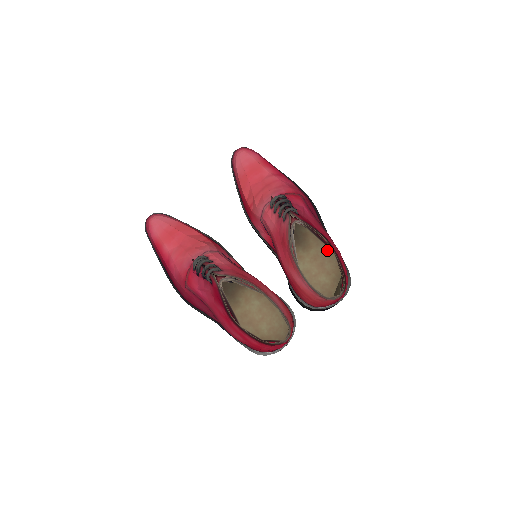
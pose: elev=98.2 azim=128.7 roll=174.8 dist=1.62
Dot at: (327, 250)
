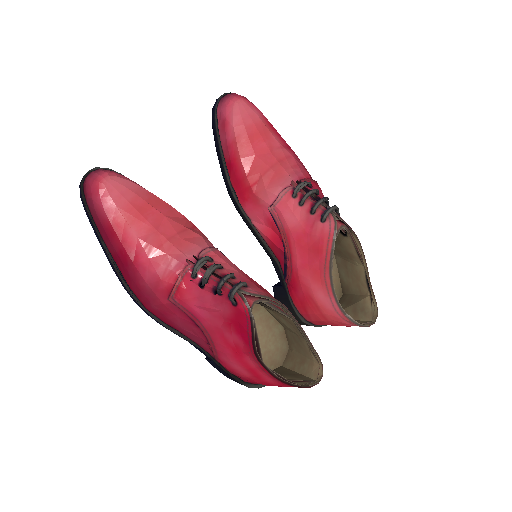
Dot at: occluded
